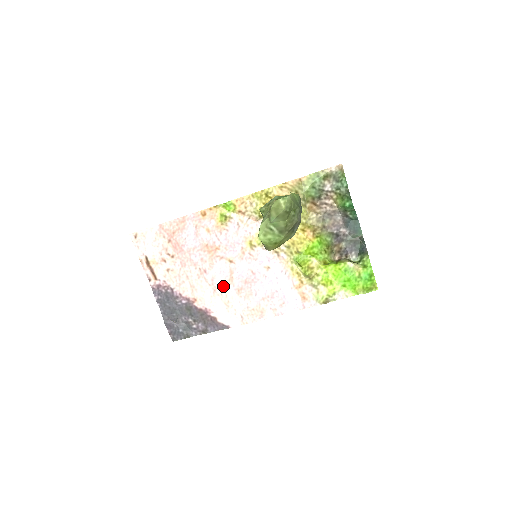
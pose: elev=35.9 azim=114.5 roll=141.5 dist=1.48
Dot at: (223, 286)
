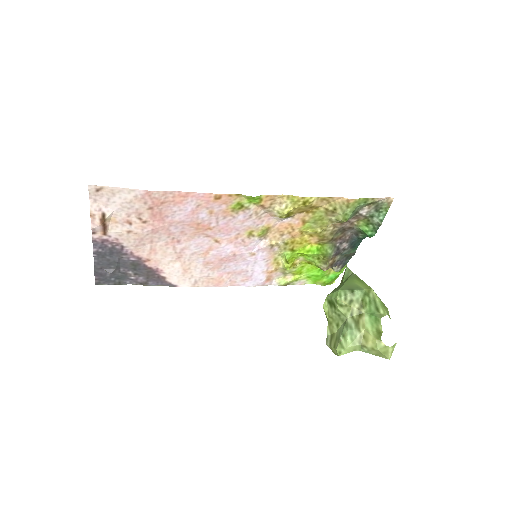
Dot at: (192, 256)
